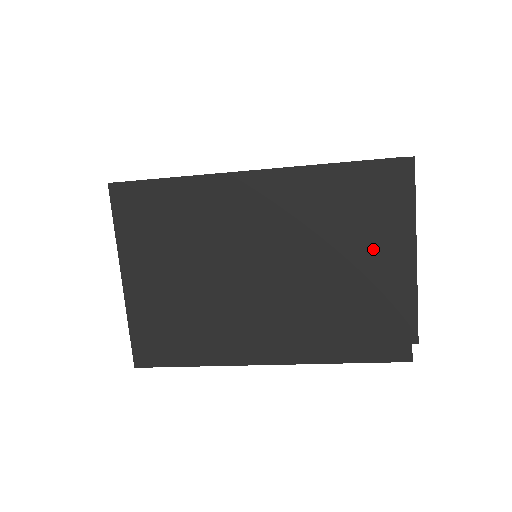
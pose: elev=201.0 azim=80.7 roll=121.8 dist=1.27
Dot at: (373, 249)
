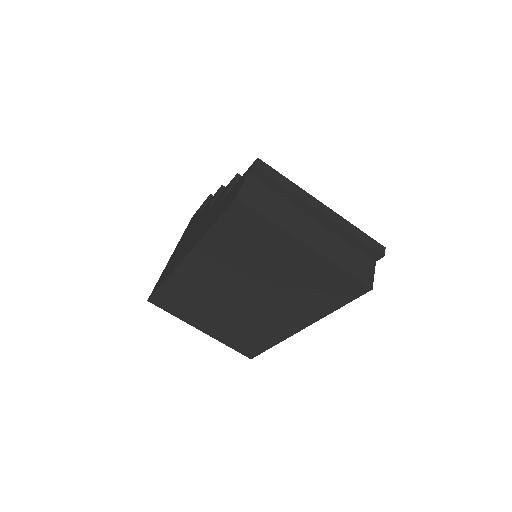
Dot at: (280, 253)
